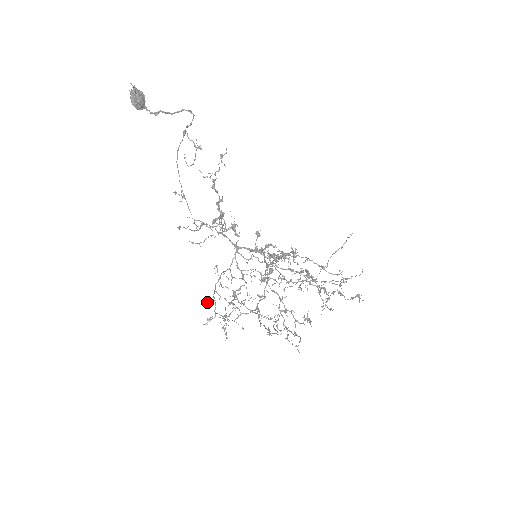
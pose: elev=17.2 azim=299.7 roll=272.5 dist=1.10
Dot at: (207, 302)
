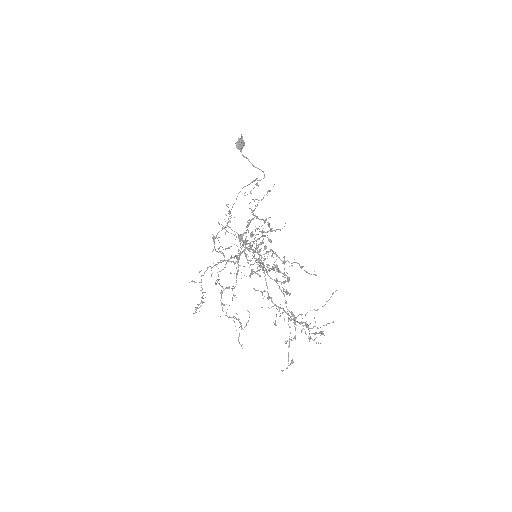
Dot at: (200, 271)
